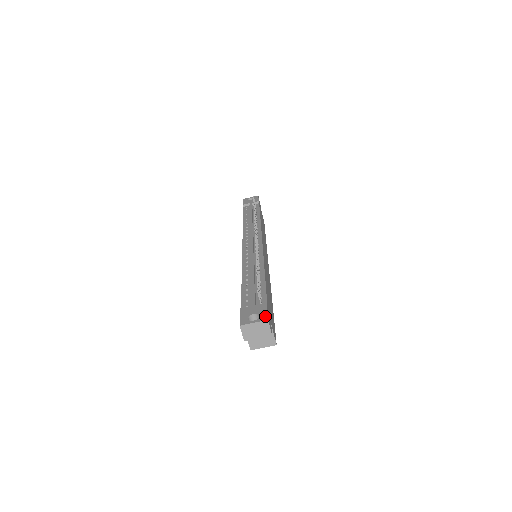
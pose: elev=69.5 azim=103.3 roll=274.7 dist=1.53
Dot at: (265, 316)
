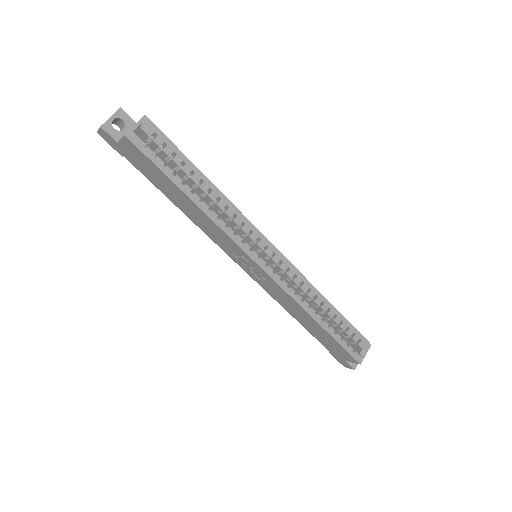
Dot at: occluded
